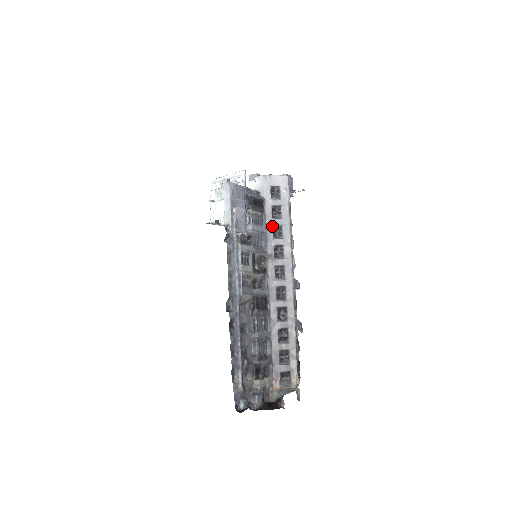
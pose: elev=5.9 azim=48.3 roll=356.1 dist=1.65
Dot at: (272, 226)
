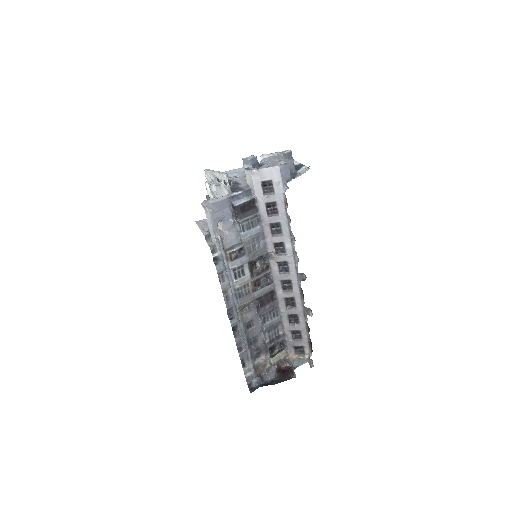
Dot at: (269, 224)
